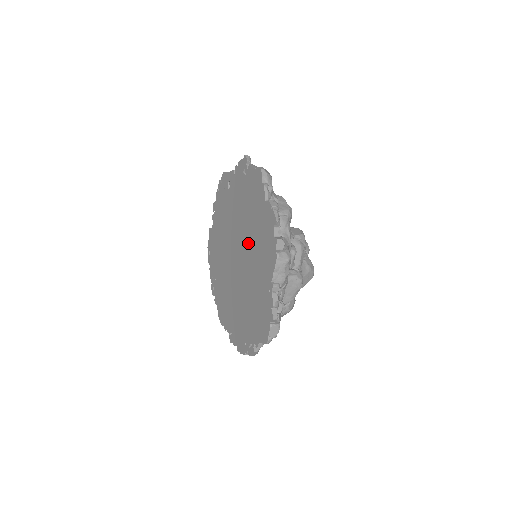
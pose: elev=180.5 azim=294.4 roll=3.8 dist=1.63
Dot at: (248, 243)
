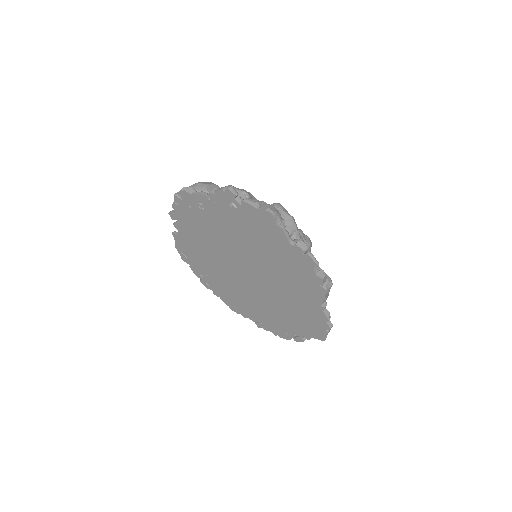
Dot at: (266, 268)
